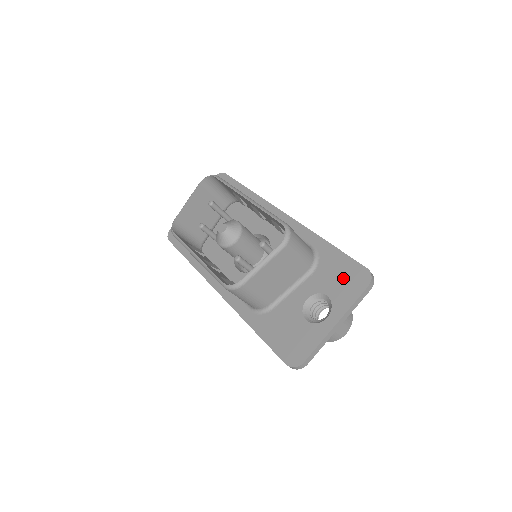
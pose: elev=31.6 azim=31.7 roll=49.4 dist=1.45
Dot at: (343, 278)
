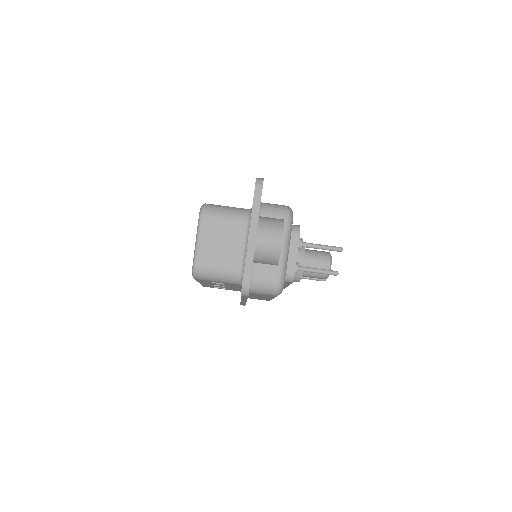
Dot at: occluded
